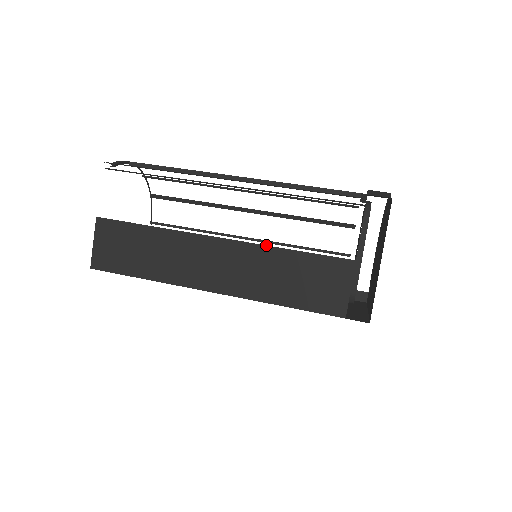
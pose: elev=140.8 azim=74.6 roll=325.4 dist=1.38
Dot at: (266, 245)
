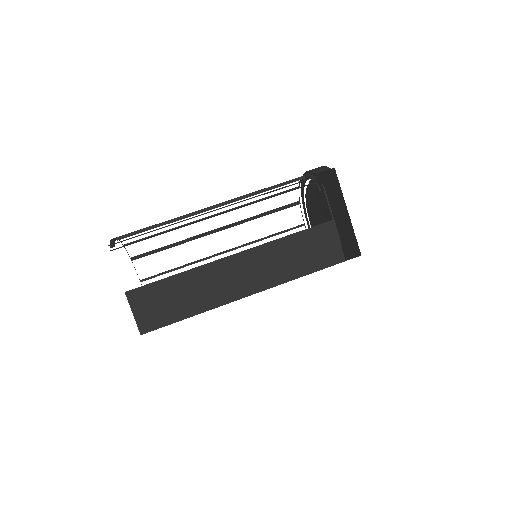
Dot at: (269, 242)
